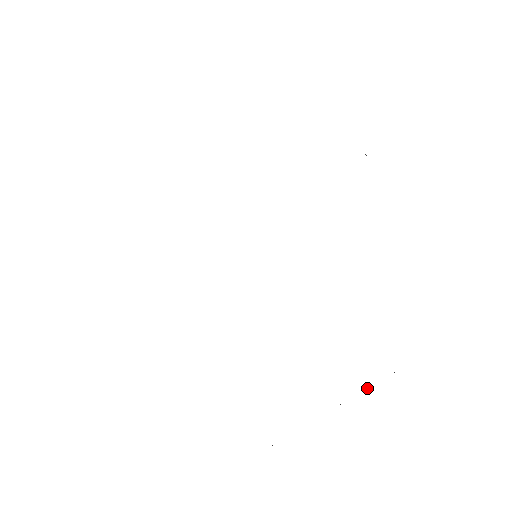
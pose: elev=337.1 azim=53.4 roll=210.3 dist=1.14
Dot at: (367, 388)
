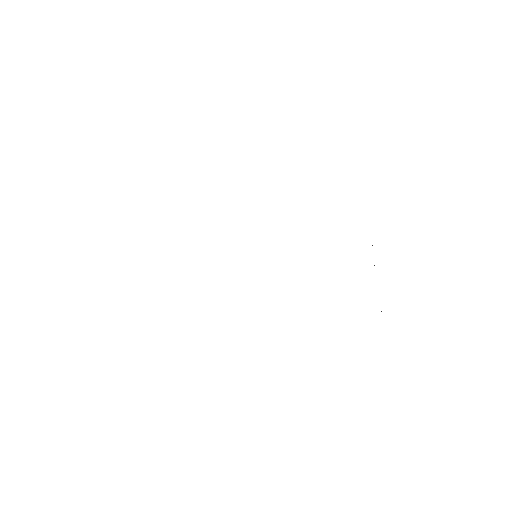
Dot at: occluded
